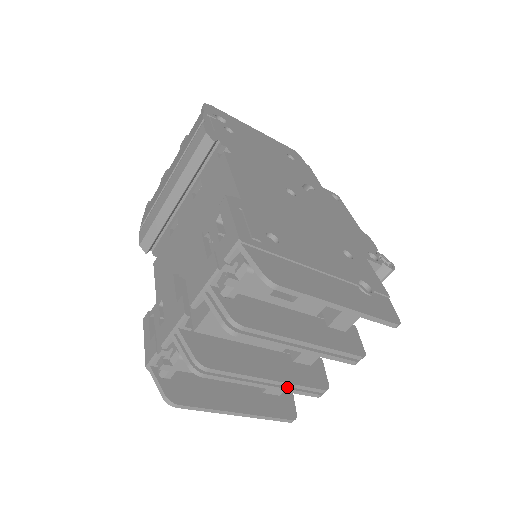
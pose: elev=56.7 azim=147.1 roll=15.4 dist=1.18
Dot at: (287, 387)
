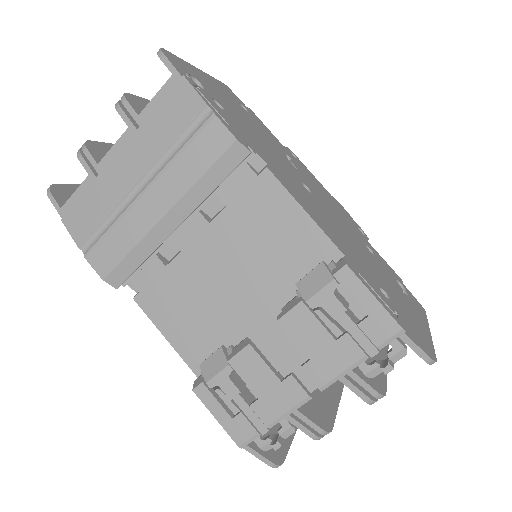
Dot at: occluded
